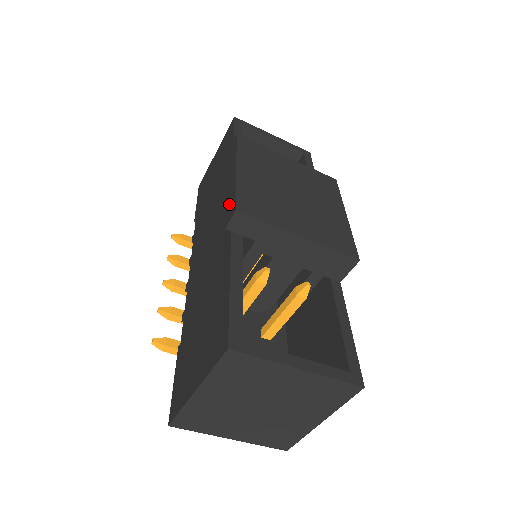
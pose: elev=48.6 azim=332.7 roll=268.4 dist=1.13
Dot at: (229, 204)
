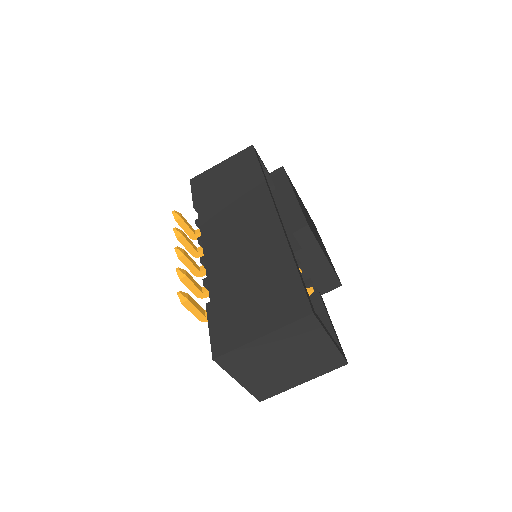
Dot at: (293, 217)
